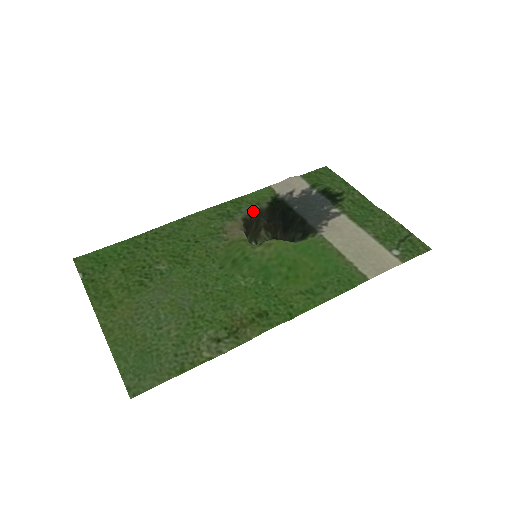
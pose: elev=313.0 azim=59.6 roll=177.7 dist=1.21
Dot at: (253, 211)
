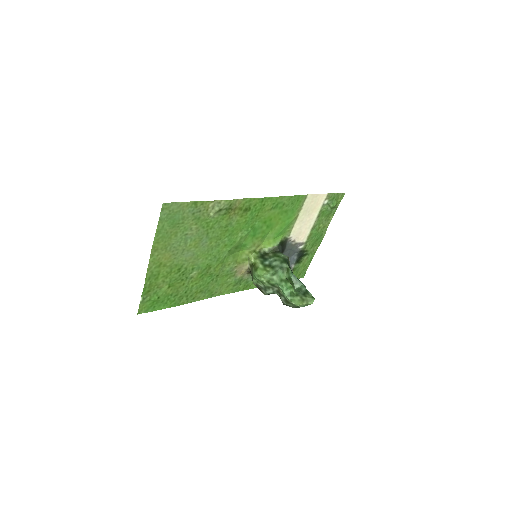
Dot at: occluded
